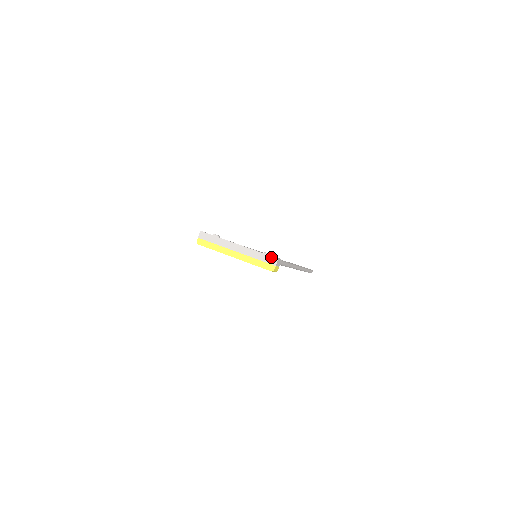
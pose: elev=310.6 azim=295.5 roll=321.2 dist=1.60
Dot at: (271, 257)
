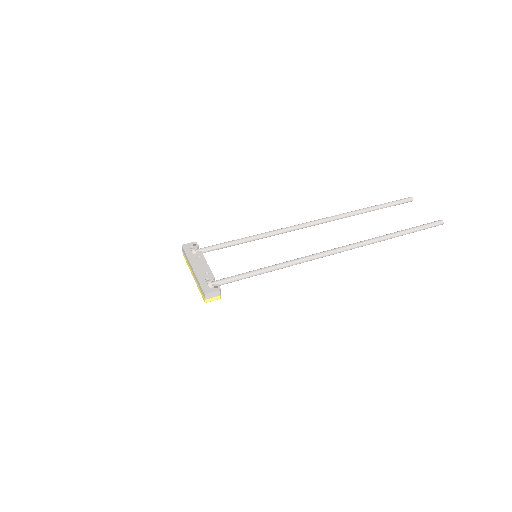
Dot at: (202, 290)
